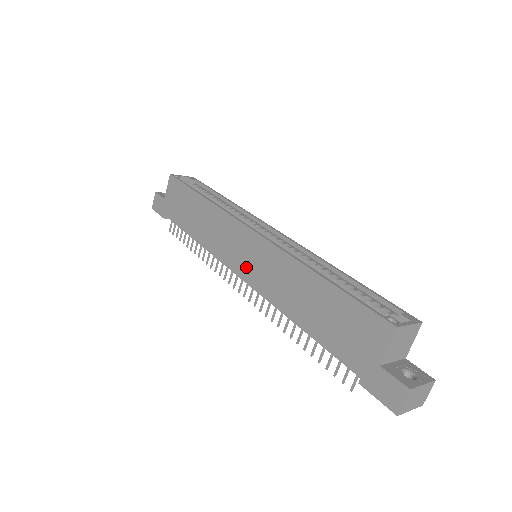
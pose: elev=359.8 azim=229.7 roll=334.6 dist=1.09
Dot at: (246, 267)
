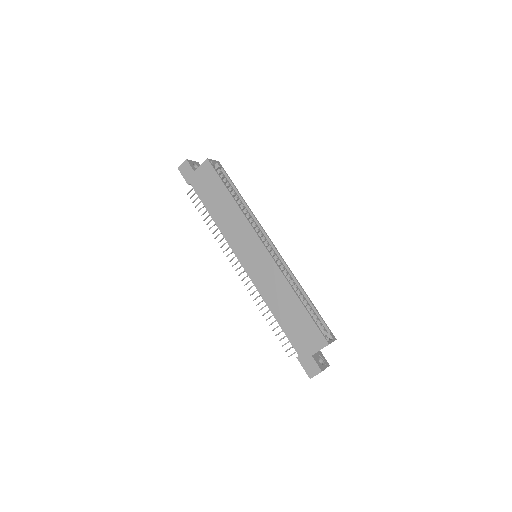
Dot at: (250, 264)
